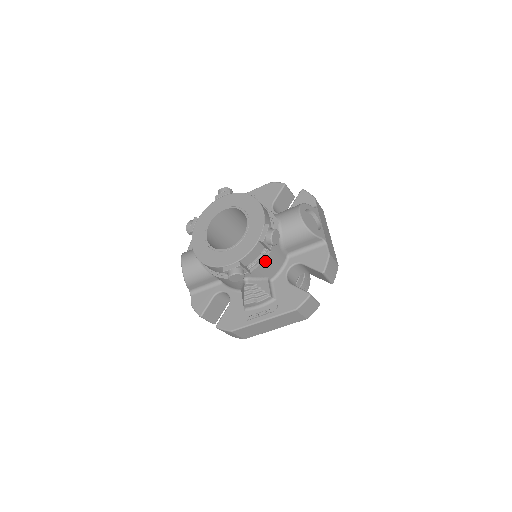
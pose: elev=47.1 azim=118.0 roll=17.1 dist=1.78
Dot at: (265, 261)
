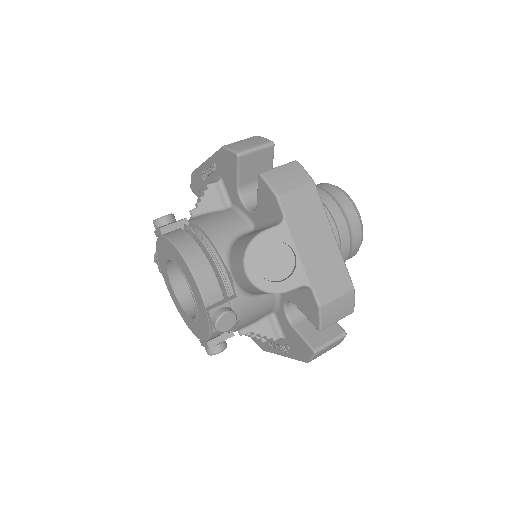
Dot at: (241, 323)
